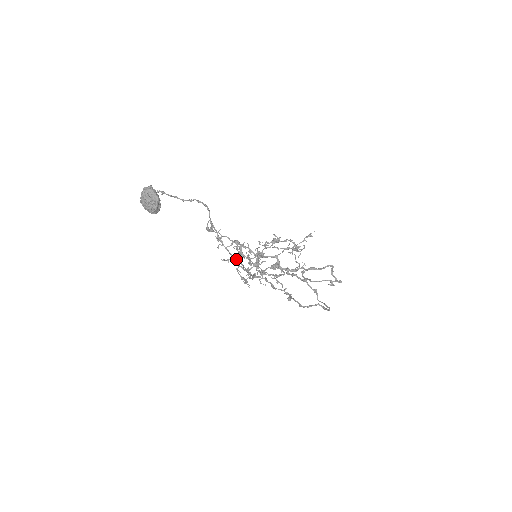
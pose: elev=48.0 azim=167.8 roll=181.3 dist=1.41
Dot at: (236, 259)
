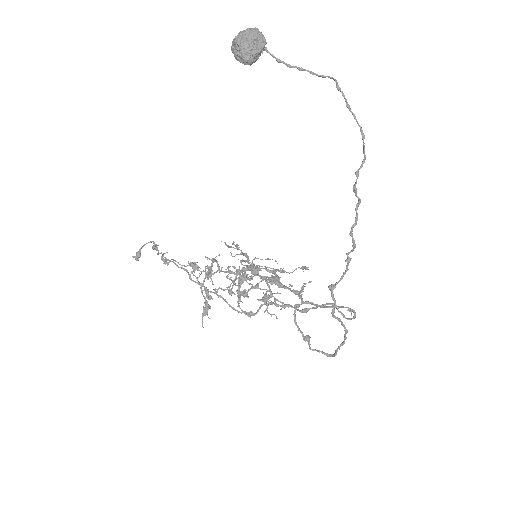
Dot at: (363, 134)
